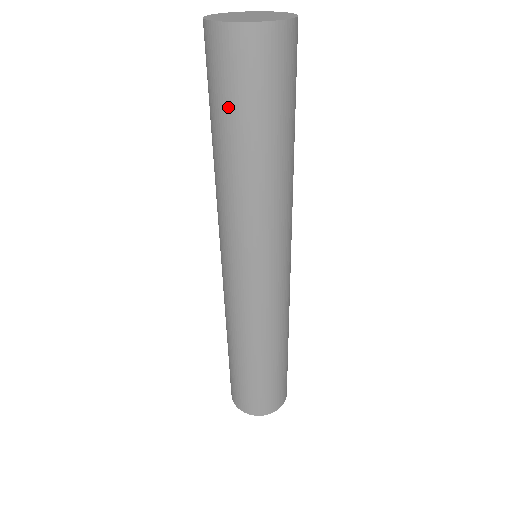
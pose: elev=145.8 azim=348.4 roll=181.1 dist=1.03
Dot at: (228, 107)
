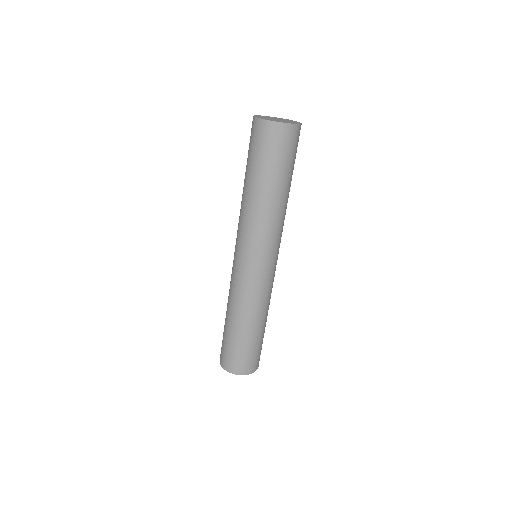
Dot at: (283, 165)
